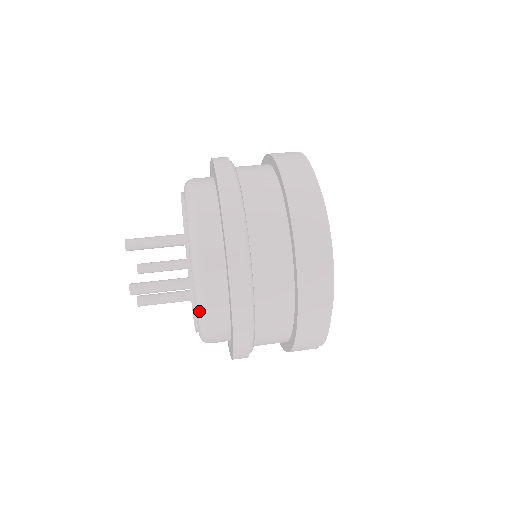
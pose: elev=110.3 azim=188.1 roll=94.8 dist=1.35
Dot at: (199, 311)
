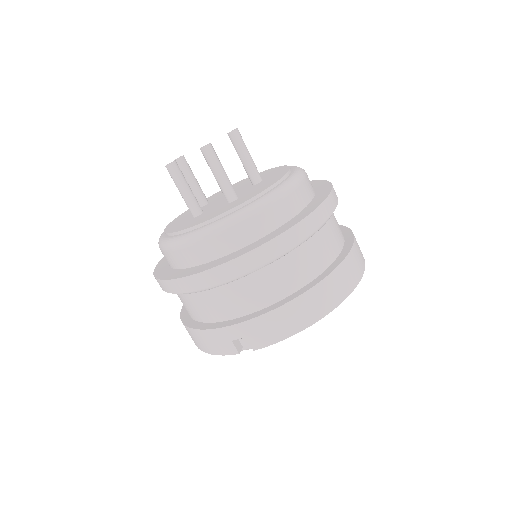
Dot at: (249, 210)
